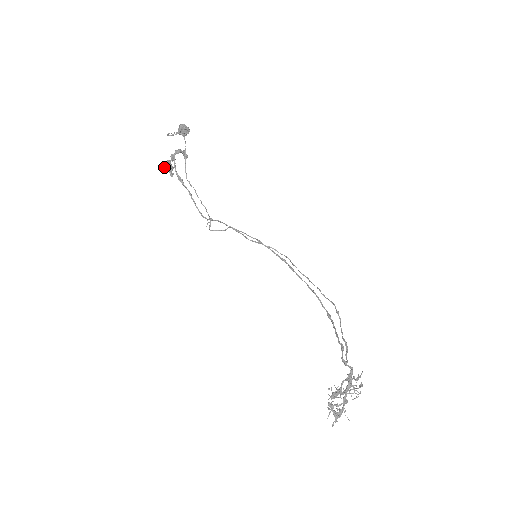
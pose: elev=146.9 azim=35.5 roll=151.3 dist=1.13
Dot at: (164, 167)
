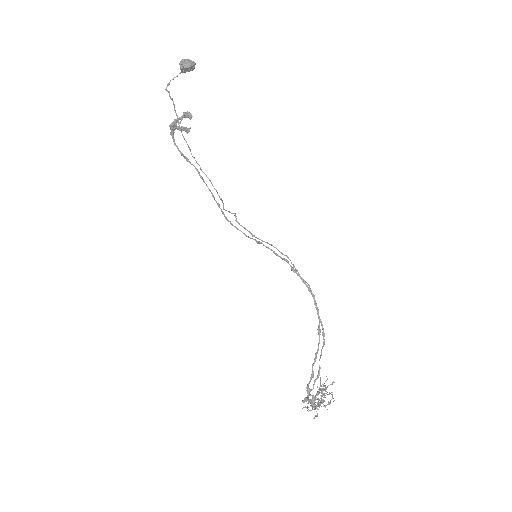
Dot at: (171, 135)
